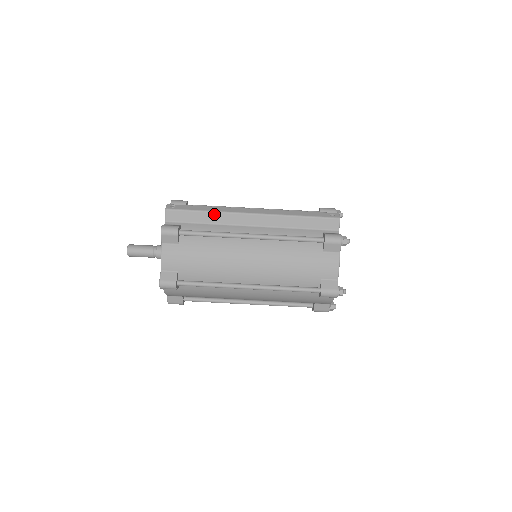
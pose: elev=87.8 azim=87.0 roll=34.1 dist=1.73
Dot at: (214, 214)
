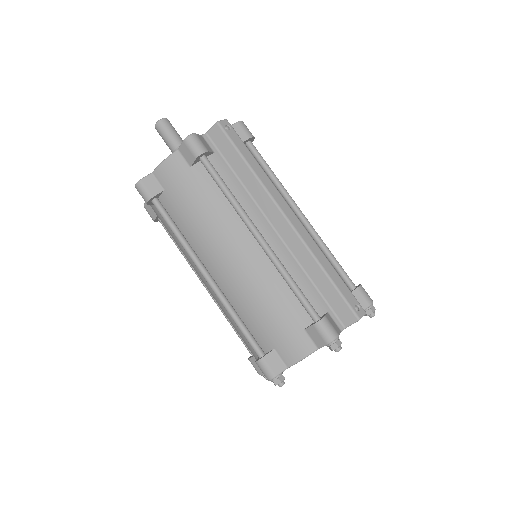
Dot at: (253, 177)
